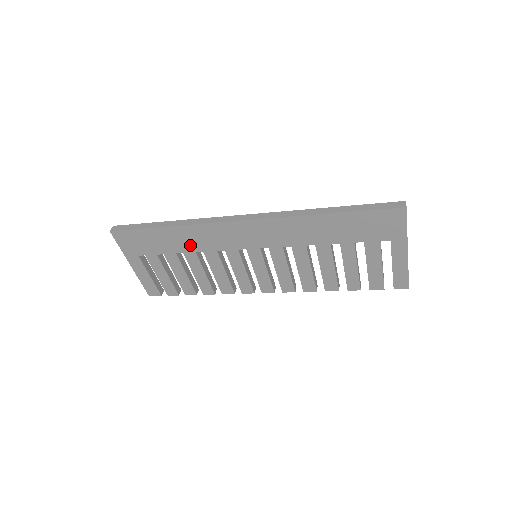
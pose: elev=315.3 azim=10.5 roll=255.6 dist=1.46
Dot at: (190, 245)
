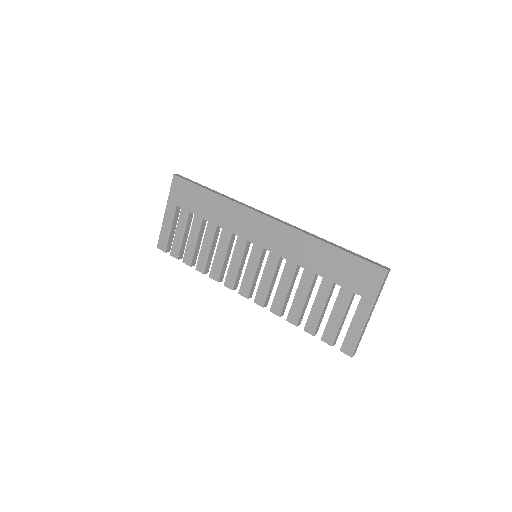
Dot at: (218, 217)
